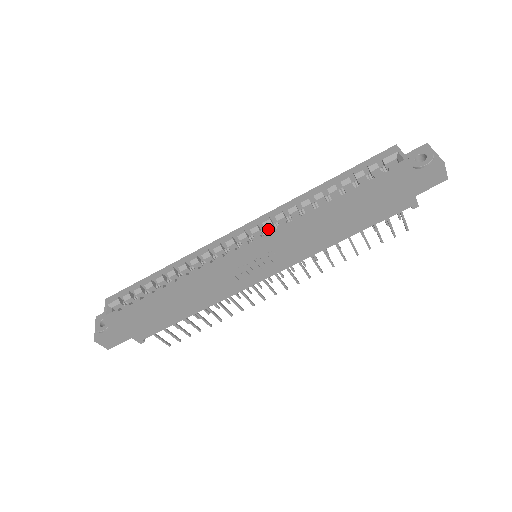
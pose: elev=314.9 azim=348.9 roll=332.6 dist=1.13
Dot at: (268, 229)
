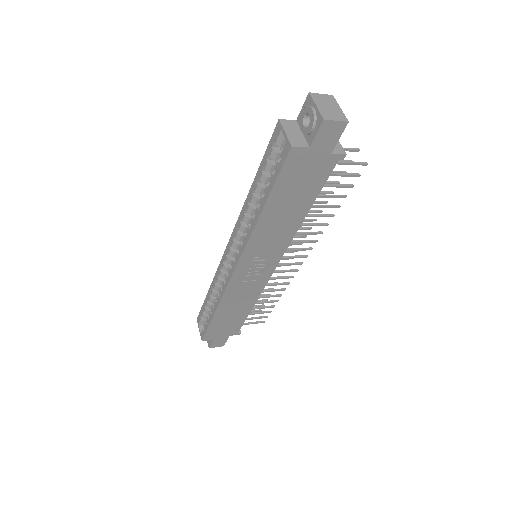
Dot at: occluded
